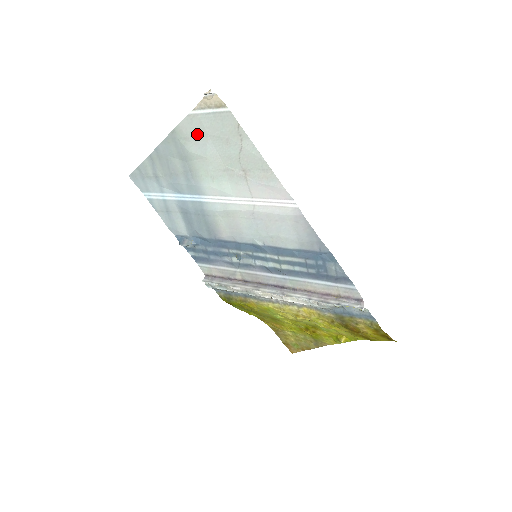
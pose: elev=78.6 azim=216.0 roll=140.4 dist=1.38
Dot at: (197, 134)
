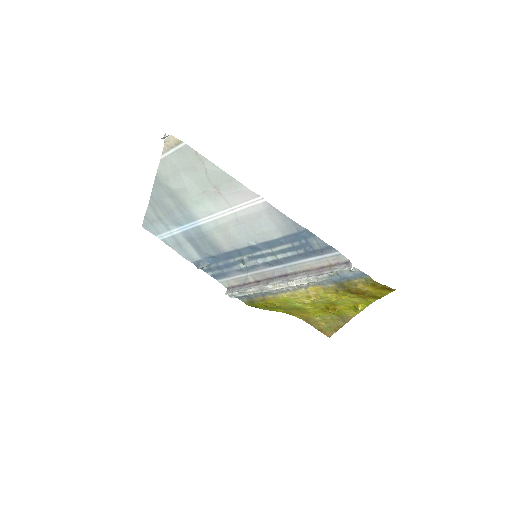
Dot at: (172, 172)
